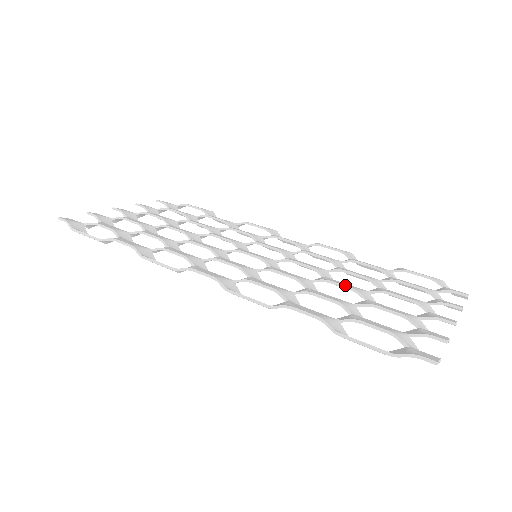
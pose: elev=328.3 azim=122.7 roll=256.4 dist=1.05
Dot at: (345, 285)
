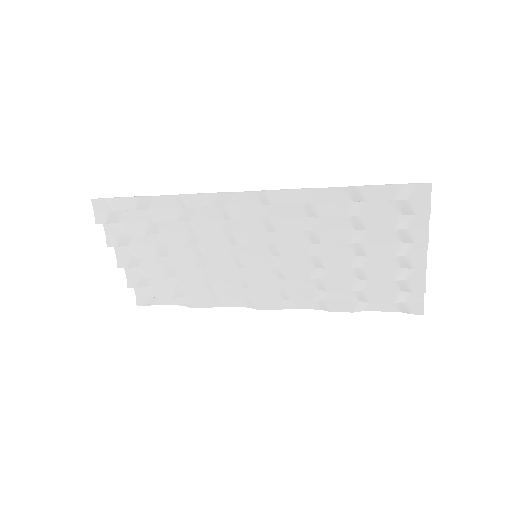
Dot at: occluded
